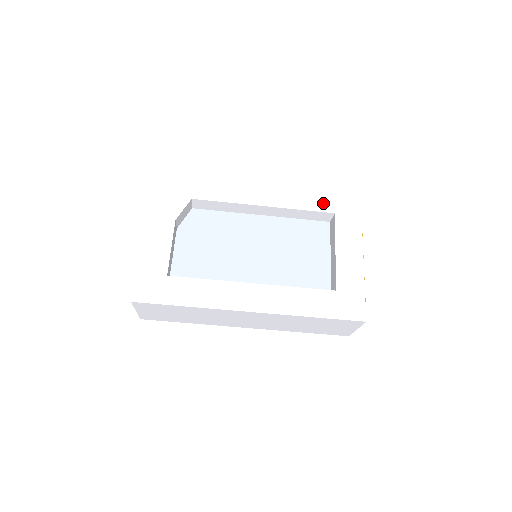
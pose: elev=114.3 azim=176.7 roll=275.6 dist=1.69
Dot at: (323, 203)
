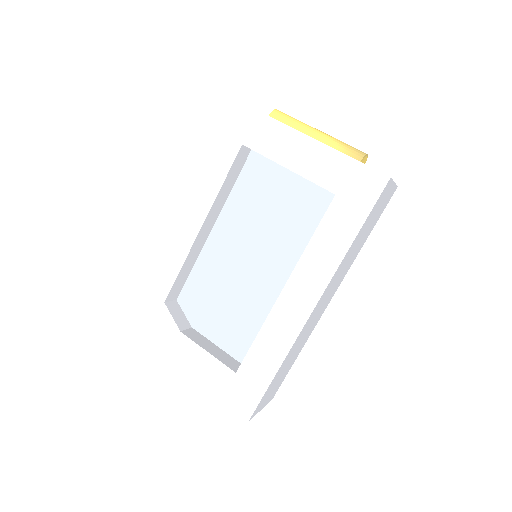
Dot at: (224, 153)
